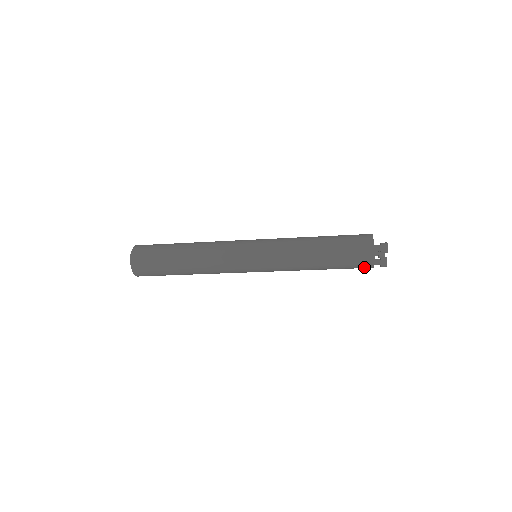
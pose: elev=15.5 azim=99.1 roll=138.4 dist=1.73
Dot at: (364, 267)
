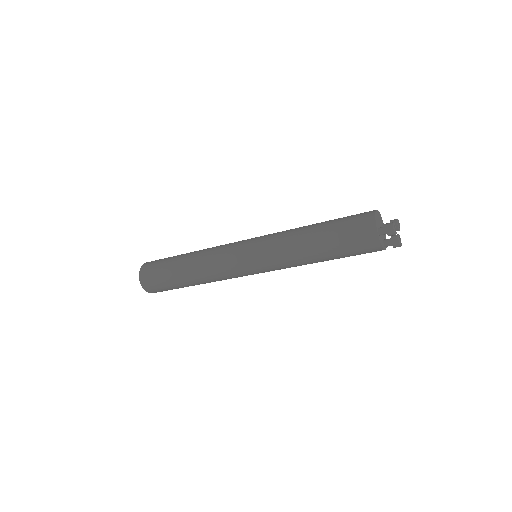
Dot at: occluded
